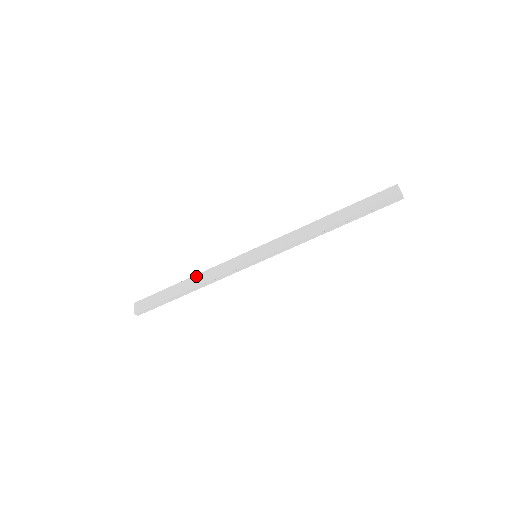
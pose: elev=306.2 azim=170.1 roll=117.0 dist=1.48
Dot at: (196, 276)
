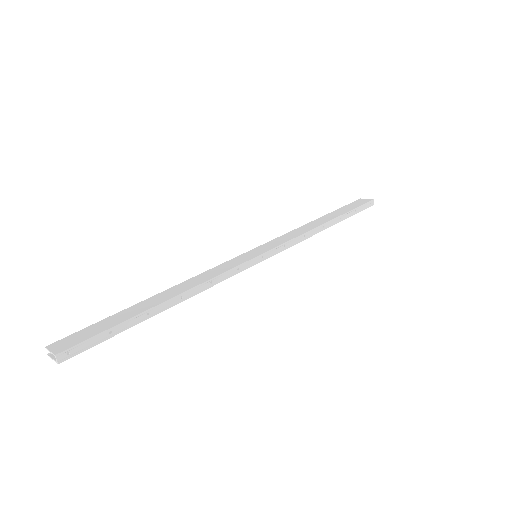
Dot at: (173, 287)
